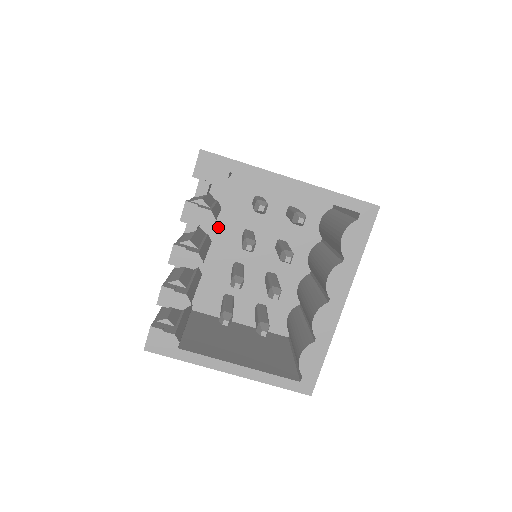
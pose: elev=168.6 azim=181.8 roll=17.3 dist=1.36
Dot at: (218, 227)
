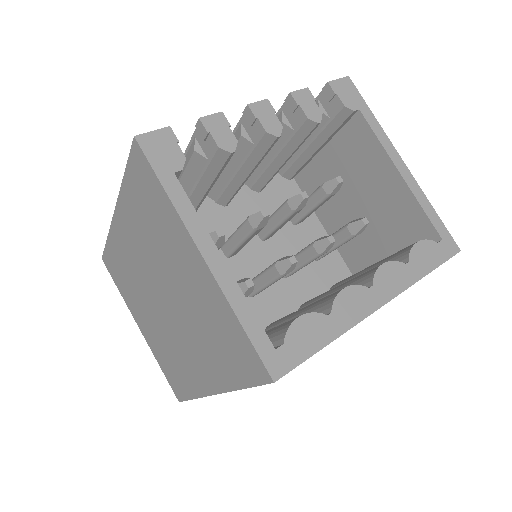
Dot at: (244, 201)
